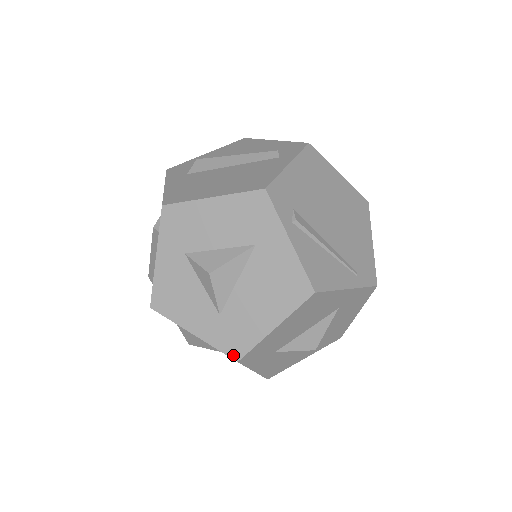
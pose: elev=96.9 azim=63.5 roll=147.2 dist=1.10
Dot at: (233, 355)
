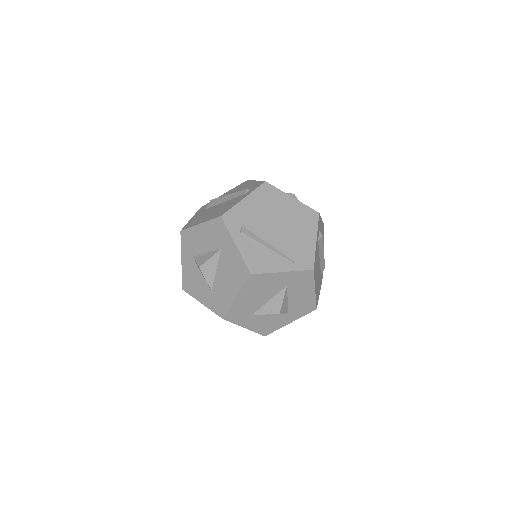
Dot at: (220, 315)
